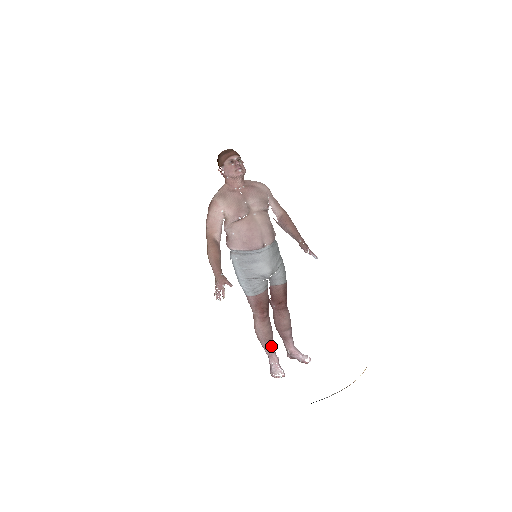
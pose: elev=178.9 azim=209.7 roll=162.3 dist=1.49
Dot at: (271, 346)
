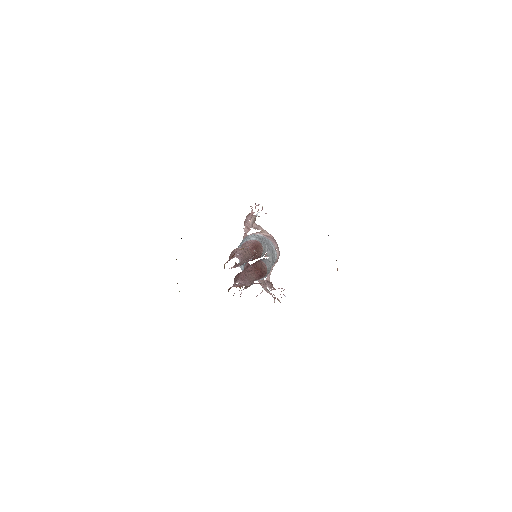
Dot at: (241, 258)
